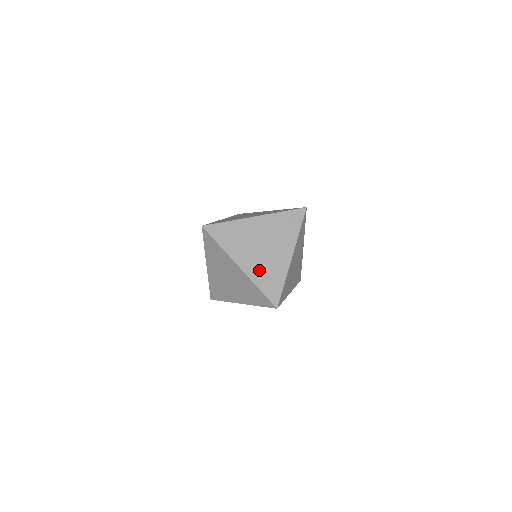
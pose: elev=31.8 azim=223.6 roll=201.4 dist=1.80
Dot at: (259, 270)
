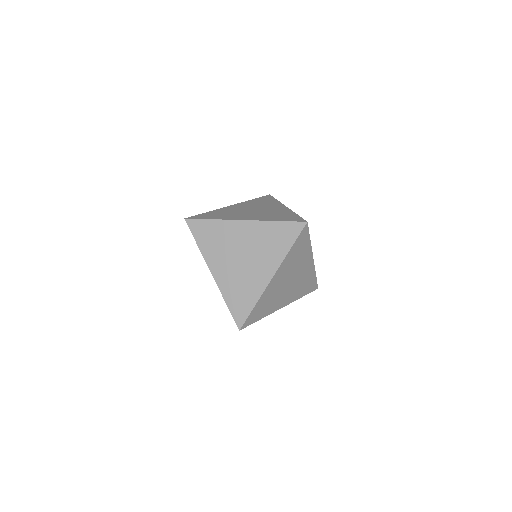
Dot at: (264, 216)
